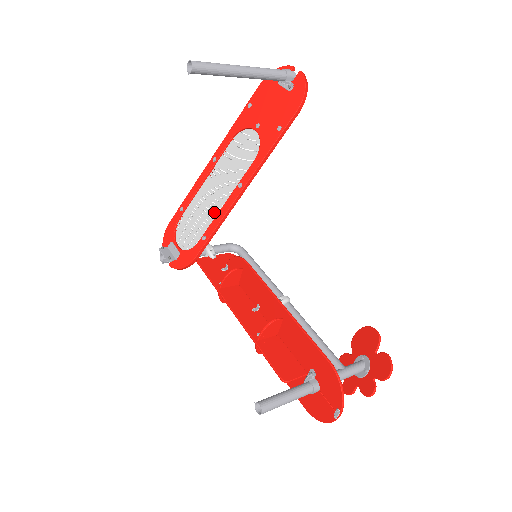
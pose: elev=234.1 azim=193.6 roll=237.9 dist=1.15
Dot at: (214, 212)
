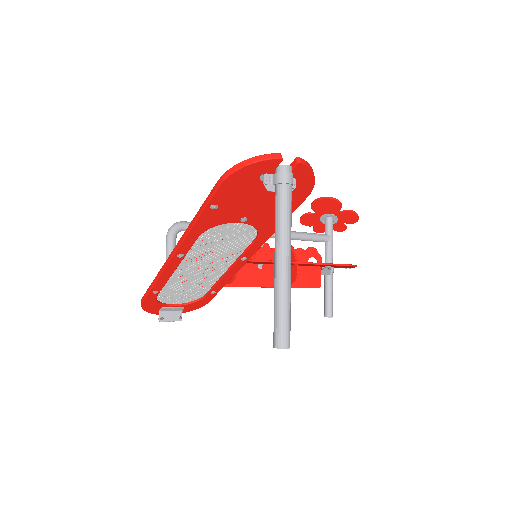
Dot at: (213, 278)
